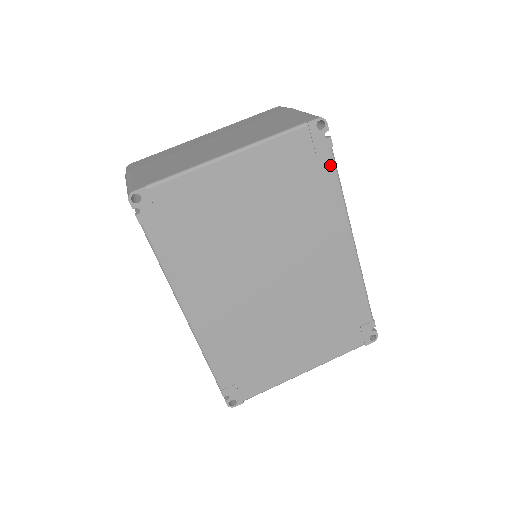
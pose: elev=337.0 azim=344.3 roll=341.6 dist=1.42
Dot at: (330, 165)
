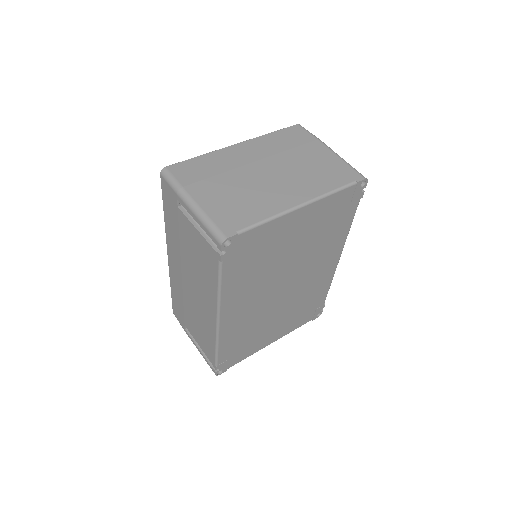
Dot at: (354, 210)
